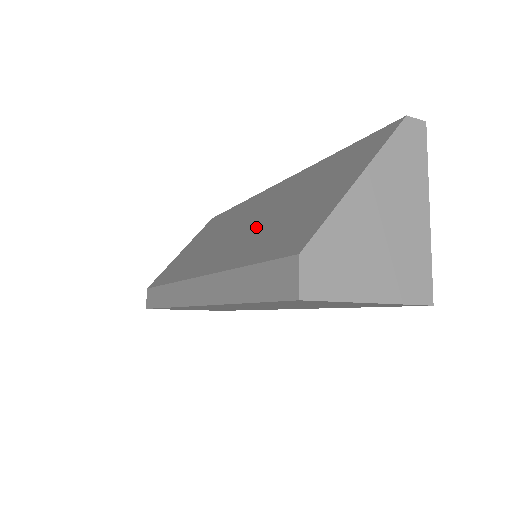
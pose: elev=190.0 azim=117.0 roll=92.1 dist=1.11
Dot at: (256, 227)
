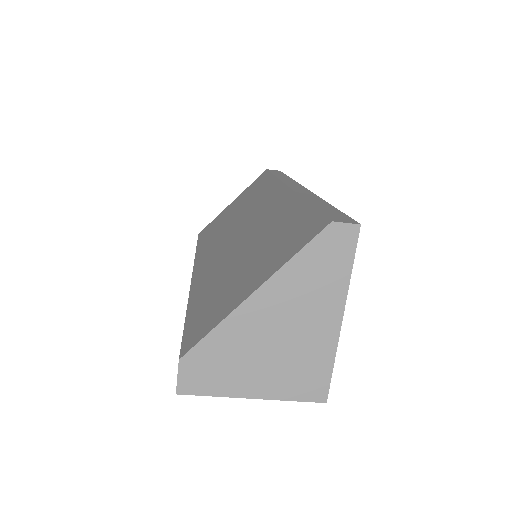
Dot at: (230, 255)
